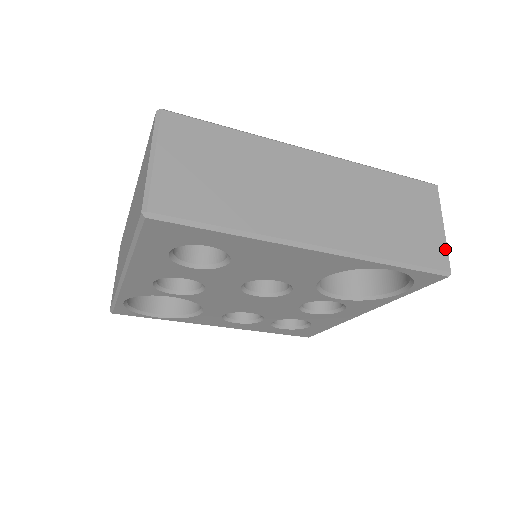
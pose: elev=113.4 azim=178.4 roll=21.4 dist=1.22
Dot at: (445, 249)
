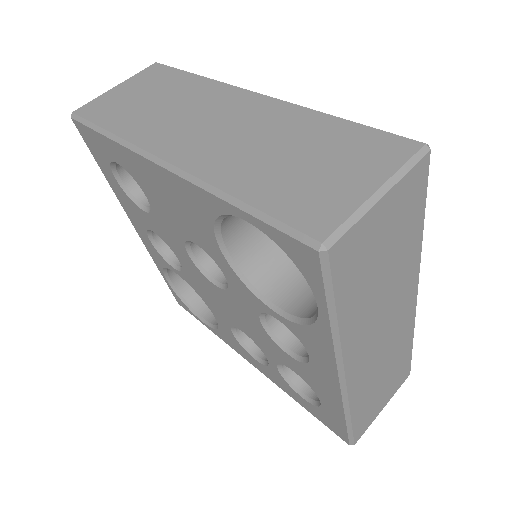
Dot at: (345, 214)
